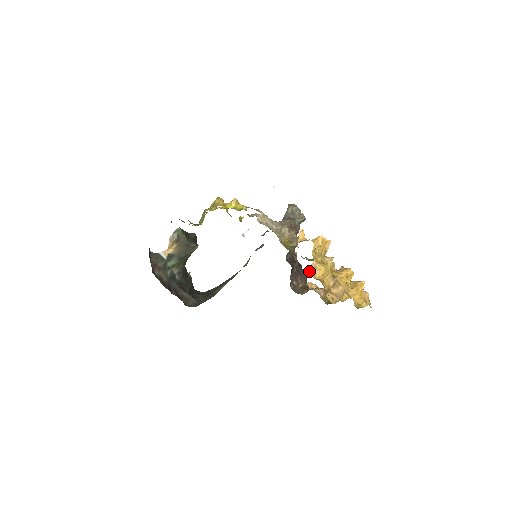
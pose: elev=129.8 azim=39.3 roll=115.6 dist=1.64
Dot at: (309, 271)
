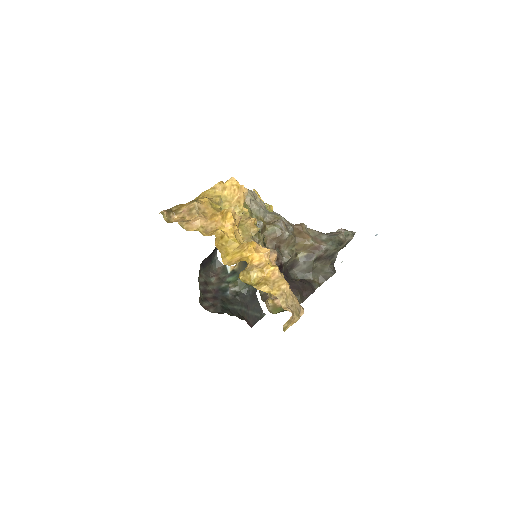
Dot at: occluded
